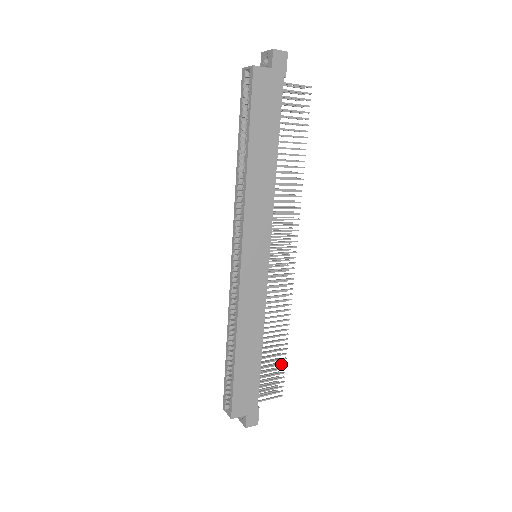
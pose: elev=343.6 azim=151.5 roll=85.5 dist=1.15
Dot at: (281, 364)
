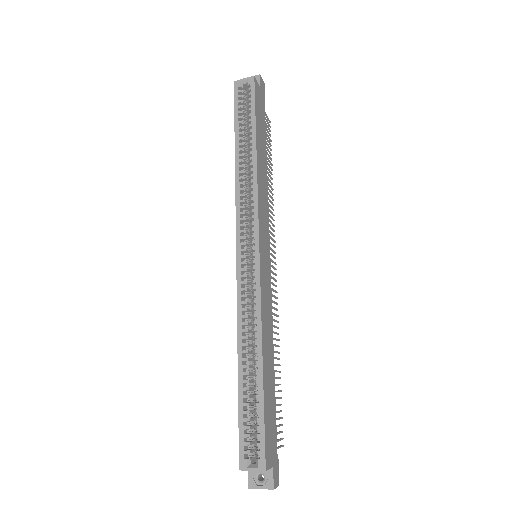
Dot at: (280, 398)
